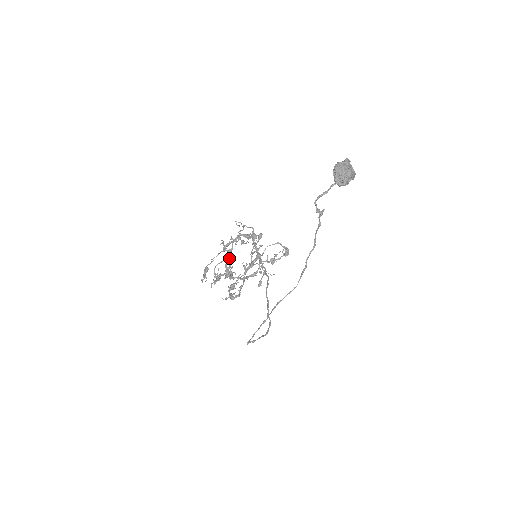
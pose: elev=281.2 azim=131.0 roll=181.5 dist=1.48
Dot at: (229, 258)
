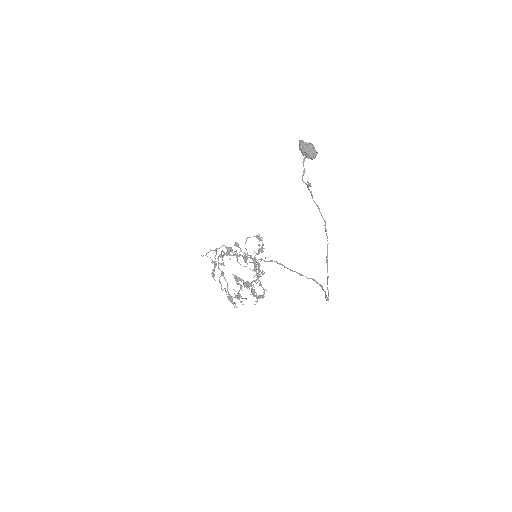
Dot at: (234, 277)
